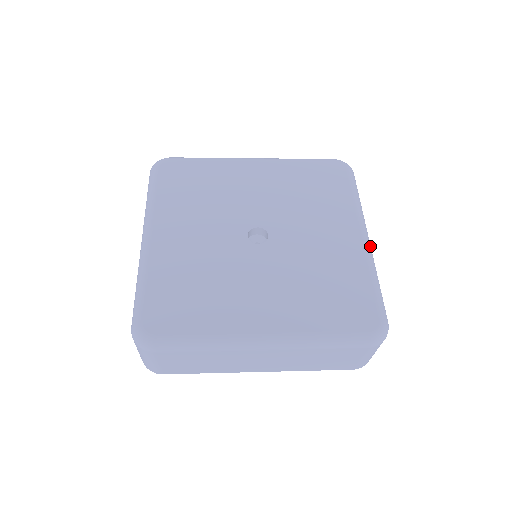
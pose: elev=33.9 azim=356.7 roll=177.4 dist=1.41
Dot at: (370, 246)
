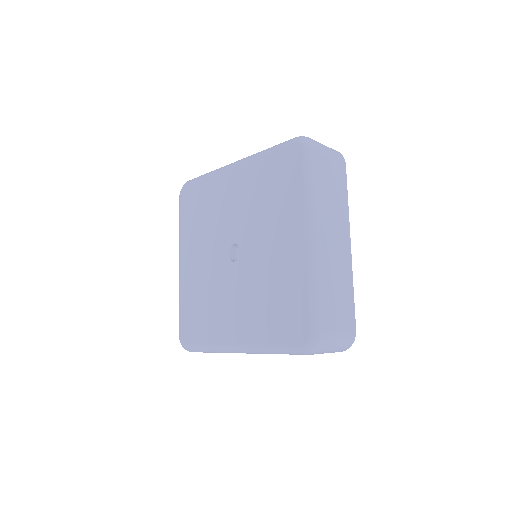
Dot at: (316, 247)
